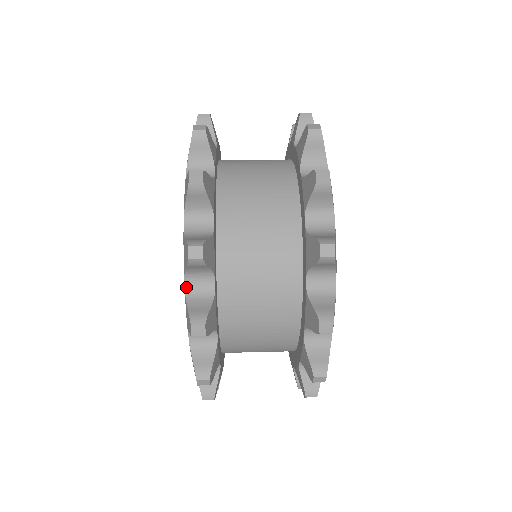
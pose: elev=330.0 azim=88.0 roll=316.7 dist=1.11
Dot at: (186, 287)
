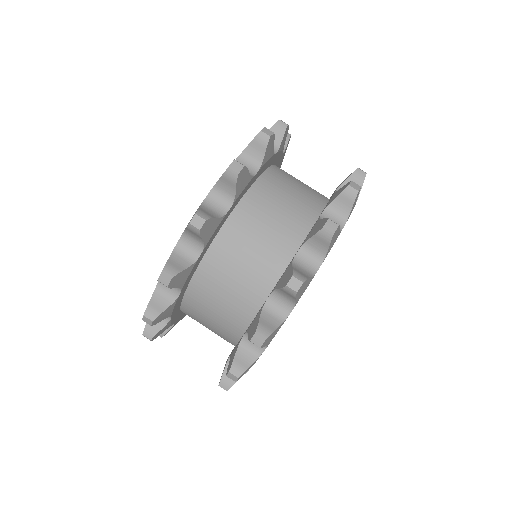
Dot at: occluded
